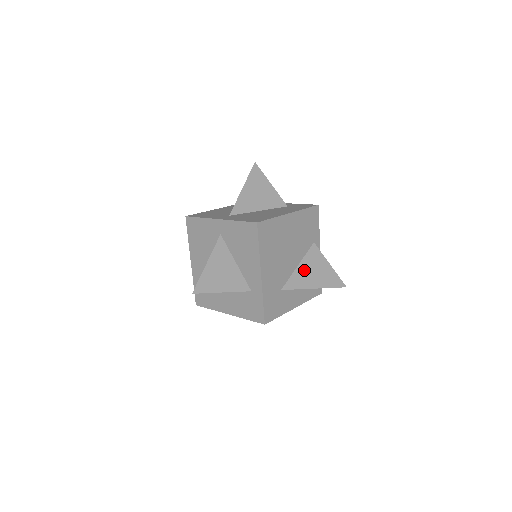
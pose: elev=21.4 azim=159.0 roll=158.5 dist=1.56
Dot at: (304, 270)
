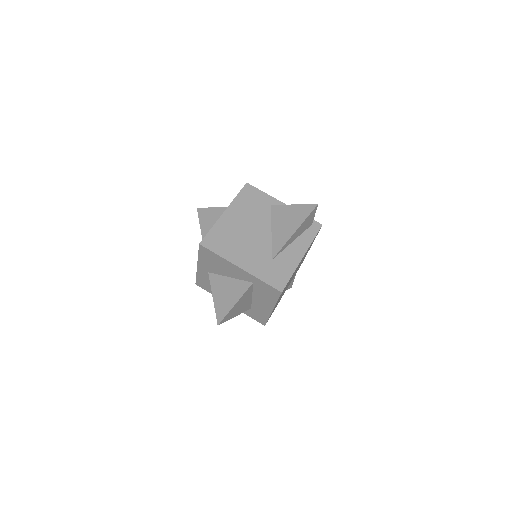
Dot at: (278, 230)
